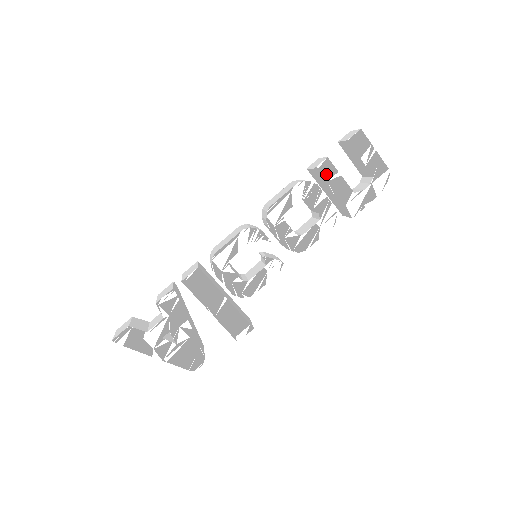
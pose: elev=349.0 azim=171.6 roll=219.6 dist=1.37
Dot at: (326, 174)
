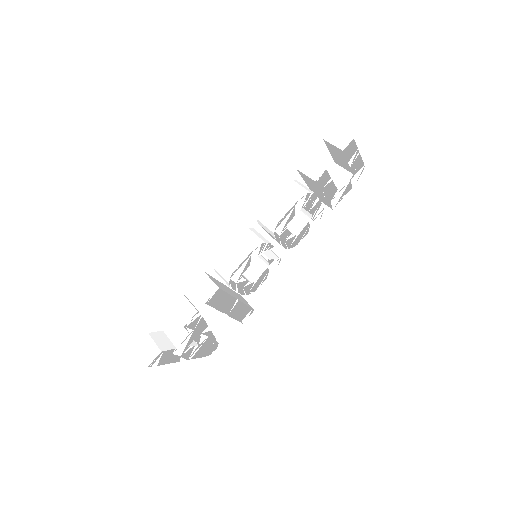
Dot at: (322, 183)
